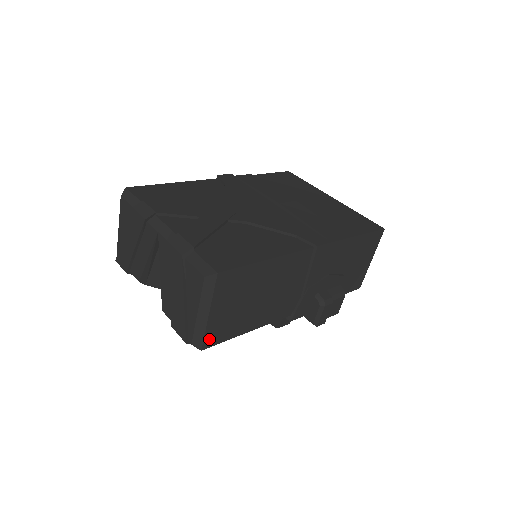
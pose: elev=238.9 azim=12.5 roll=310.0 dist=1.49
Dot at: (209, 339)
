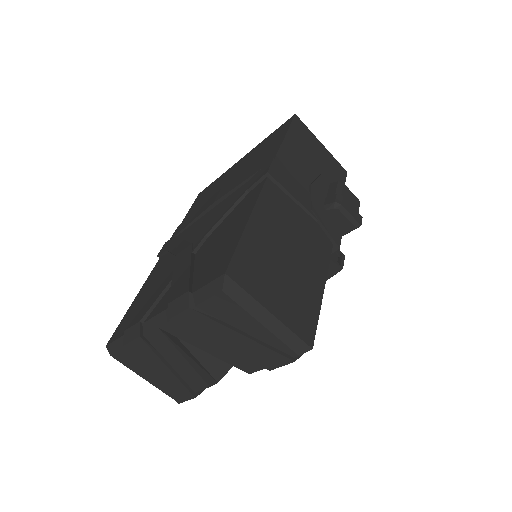
Dot at: (303, 333)
